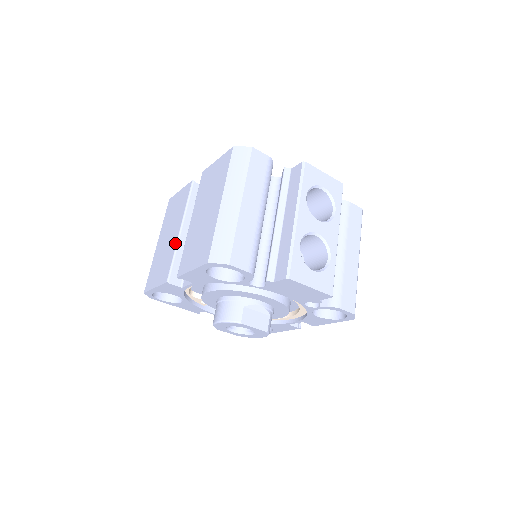
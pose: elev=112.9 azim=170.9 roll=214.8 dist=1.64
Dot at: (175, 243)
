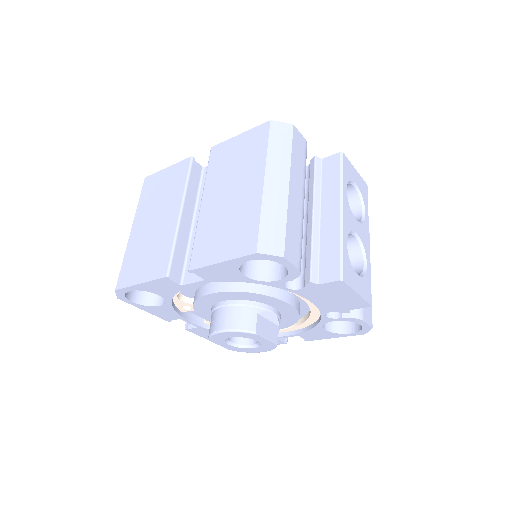
Dot at: (174, 229)
